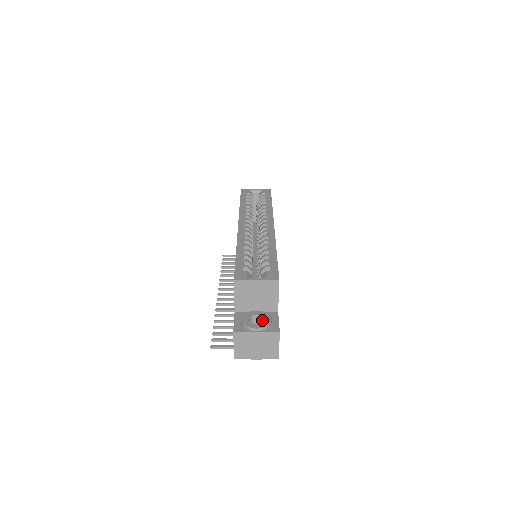
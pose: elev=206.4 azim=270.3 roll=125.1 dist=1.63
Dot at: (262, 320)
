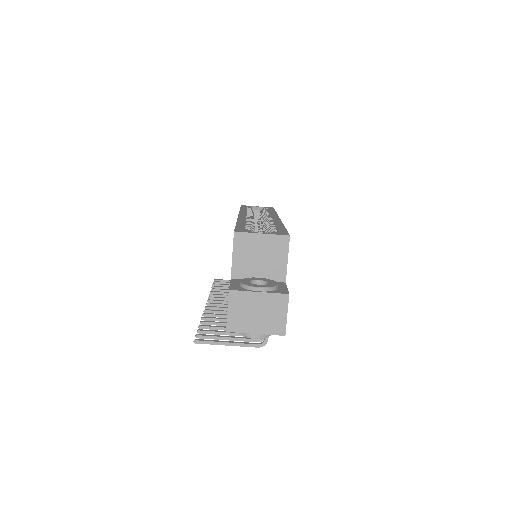
Dot at: occluded
